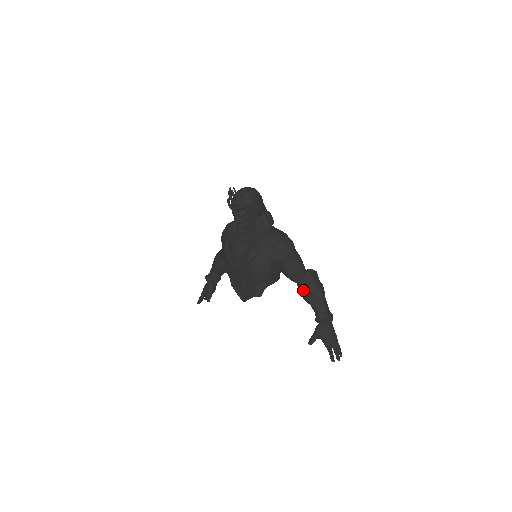
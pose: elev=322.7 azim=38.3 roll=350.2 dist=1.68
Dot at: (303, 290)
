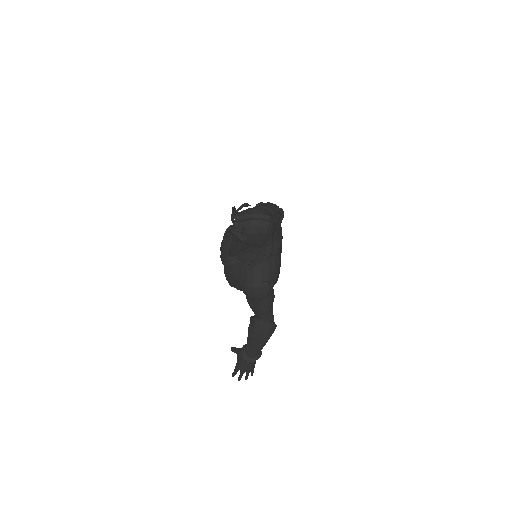
Dot at: (250, 323)
